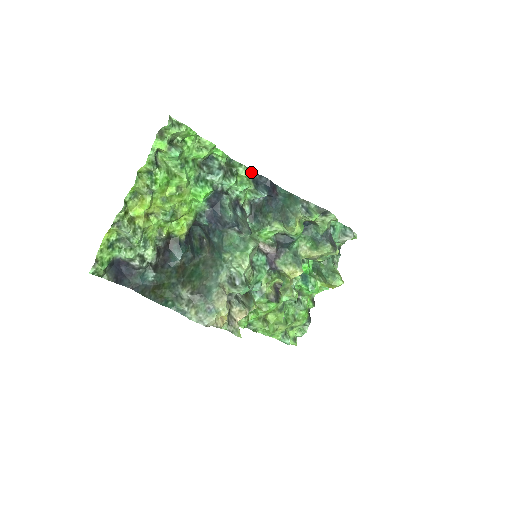
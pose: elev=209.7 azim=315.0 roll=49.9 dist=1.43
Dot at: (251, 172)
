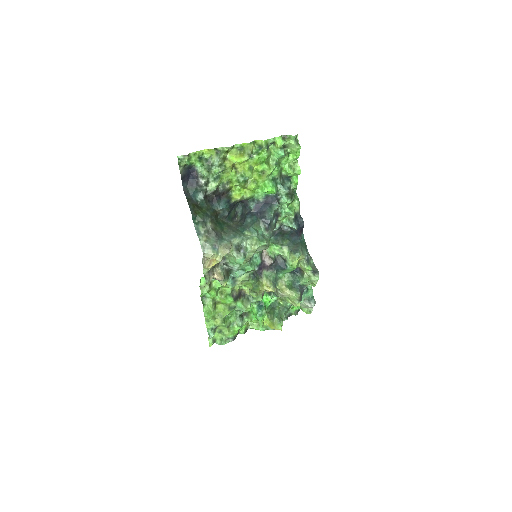
Dot at: (299, 209)
